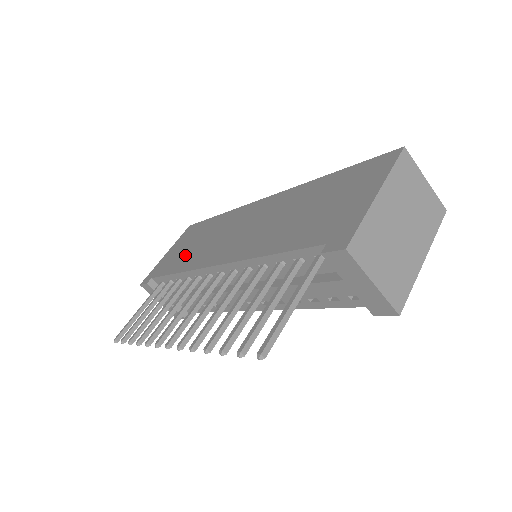
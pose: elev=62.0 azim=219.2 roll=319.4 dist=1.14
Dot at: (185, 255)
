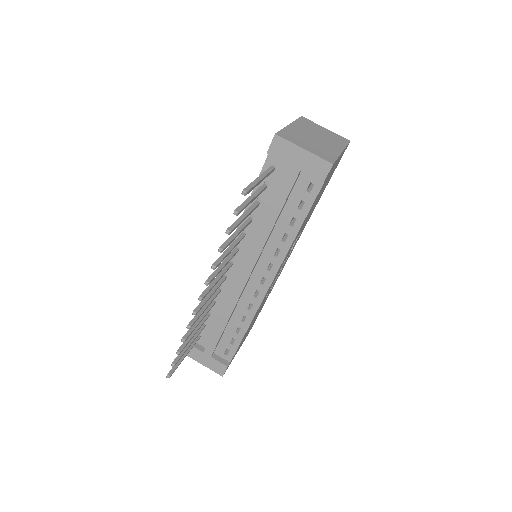
Dot at: occluded
